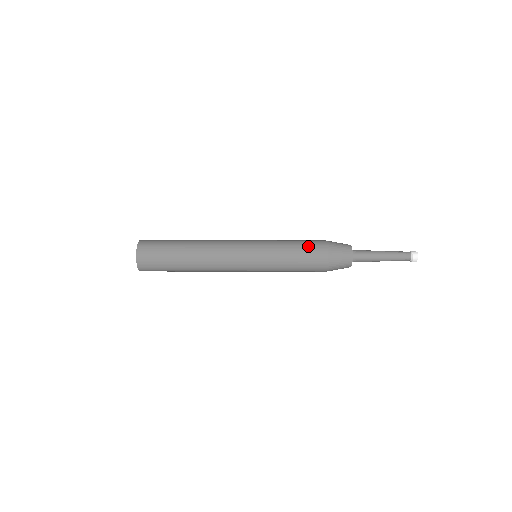
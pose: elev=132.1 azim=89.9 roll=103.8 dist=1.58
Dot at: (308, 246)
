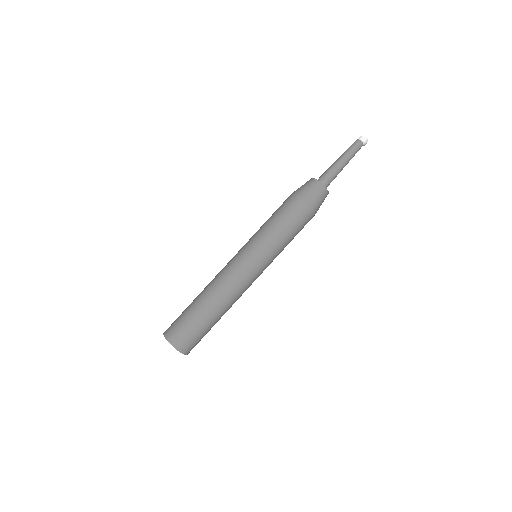
Dot at: (298, 222)
